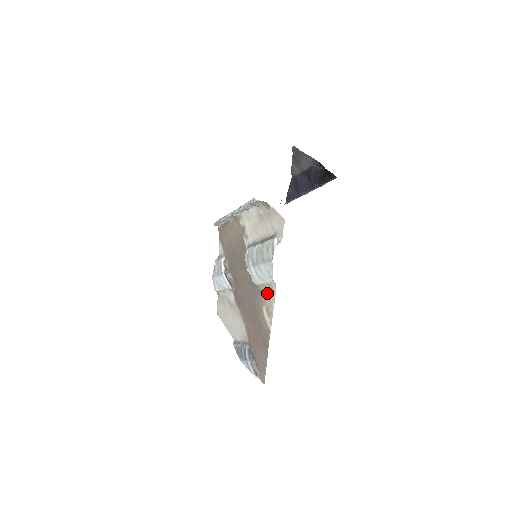
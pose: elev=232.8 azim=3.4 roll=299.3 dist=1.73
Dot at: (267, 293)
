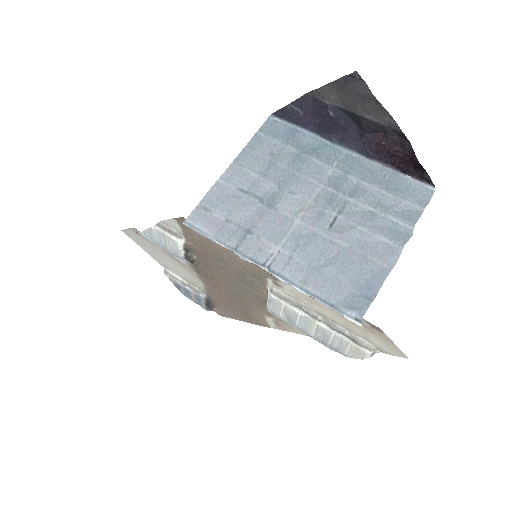
Dot at: occluded
